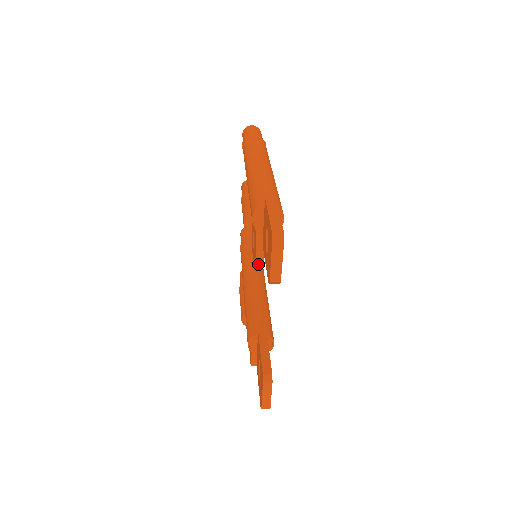
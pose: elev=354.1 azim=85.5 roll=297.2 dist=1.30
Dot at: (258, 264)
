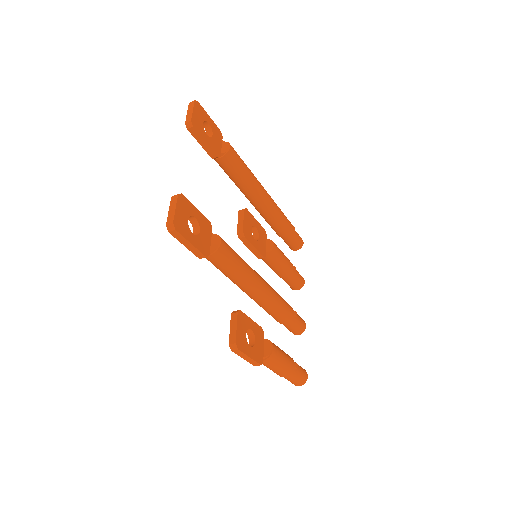
Dot at: (239, 228)
